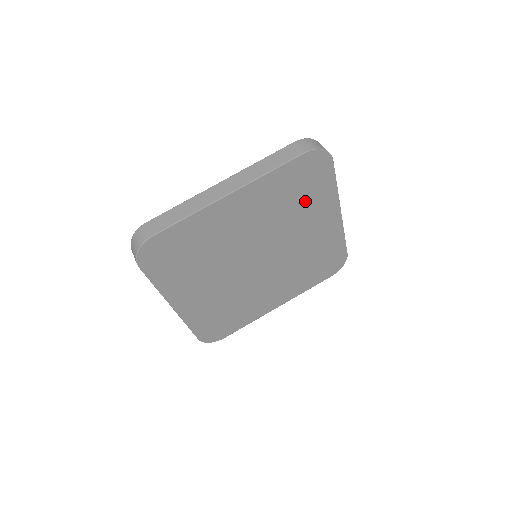
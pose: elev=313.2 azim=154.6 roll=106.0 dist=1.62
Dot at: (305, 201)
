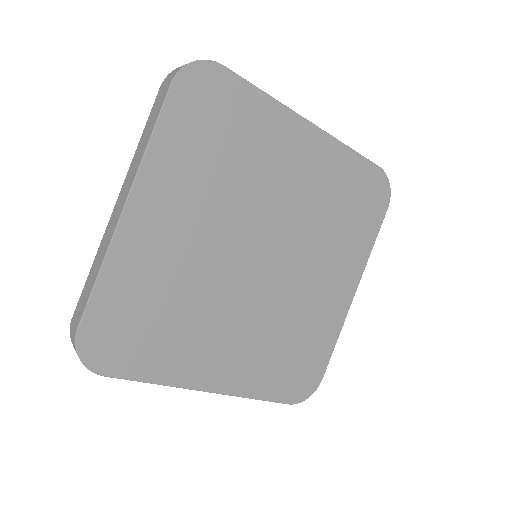
Dot at: (242, 143)
